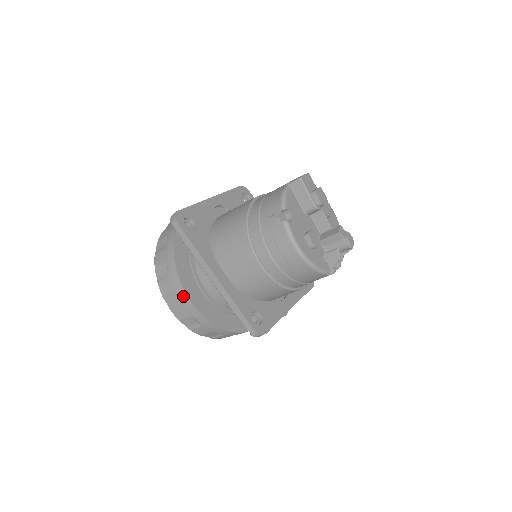
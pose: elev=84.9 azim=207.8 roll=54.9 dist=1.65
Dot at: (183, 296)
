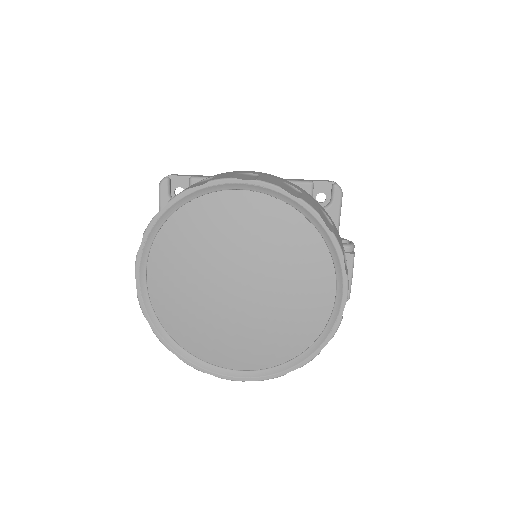
Dot at: (251, 172)
